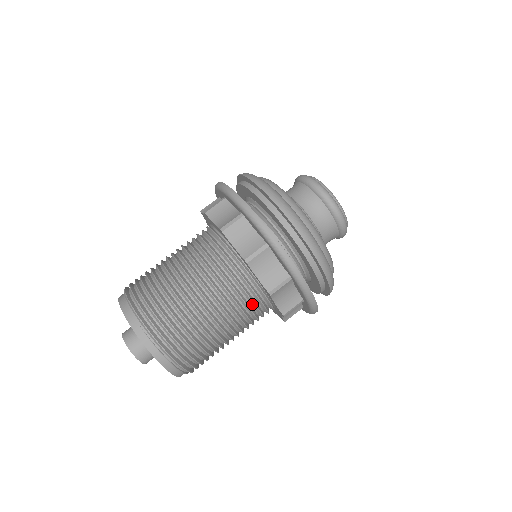
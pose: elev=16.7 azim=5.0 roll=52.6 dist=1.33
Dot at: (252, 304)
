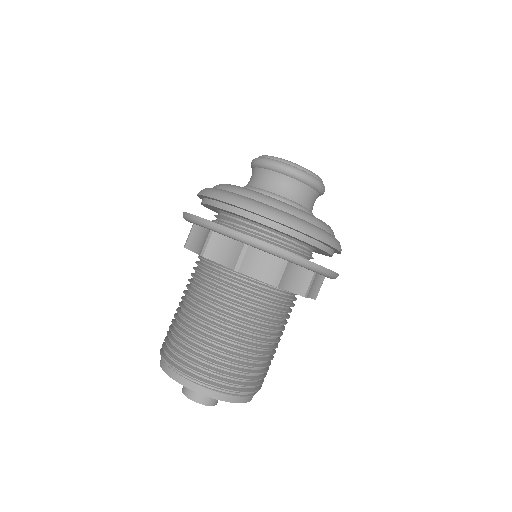
Dot at: (244, 293)
